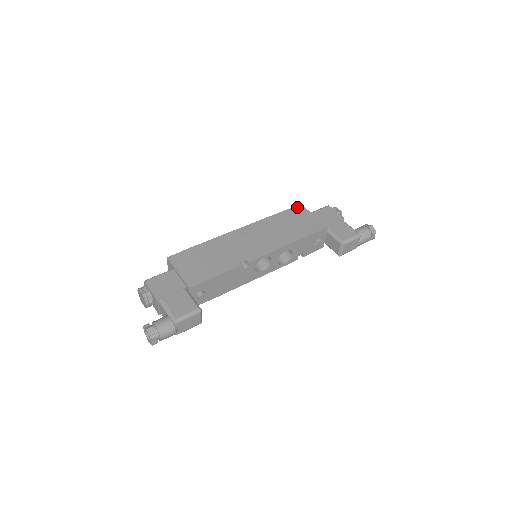
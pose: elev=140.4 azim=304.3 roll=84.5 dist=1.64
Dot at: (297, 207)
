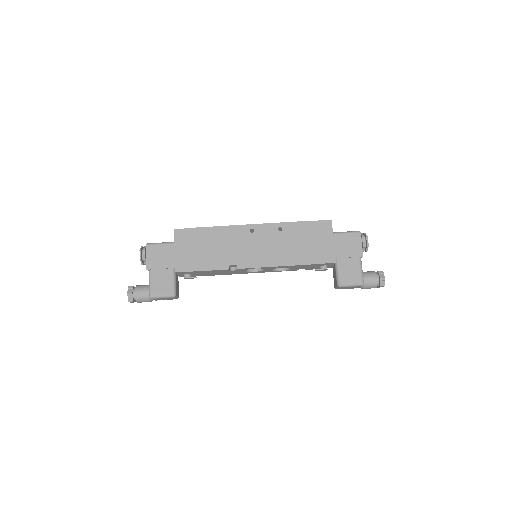
Dot at: (325, 222)
